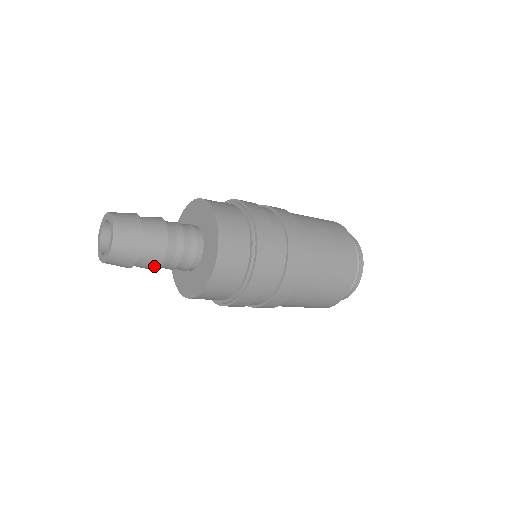
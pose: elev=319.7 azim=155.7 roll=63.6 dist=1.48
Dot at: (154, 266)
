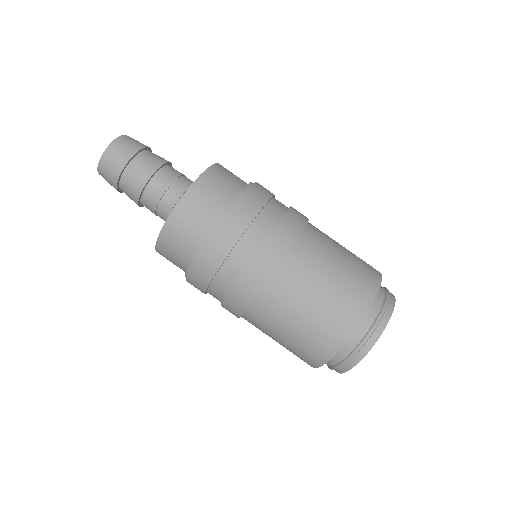
Dot at: (136, 203)
